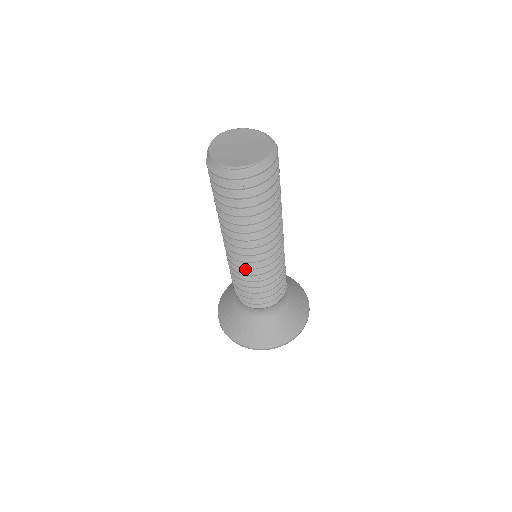
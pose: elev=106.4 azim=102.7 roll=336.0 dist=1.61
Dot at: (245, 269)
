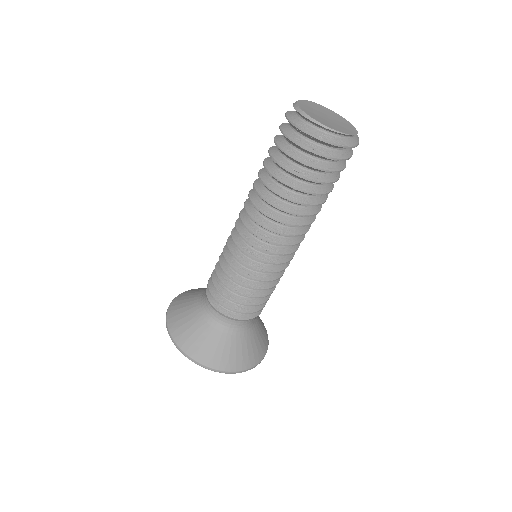
Dot at: (242, 255)
